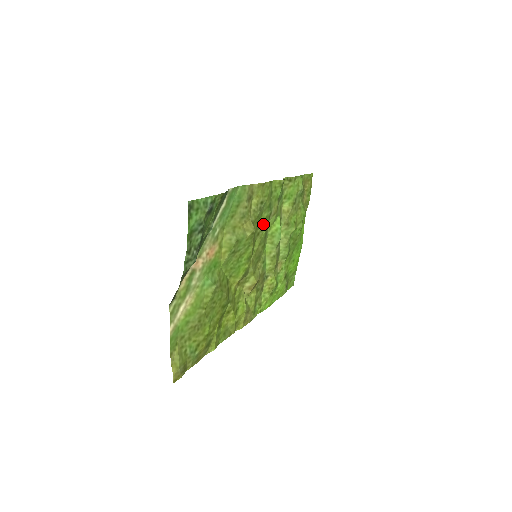
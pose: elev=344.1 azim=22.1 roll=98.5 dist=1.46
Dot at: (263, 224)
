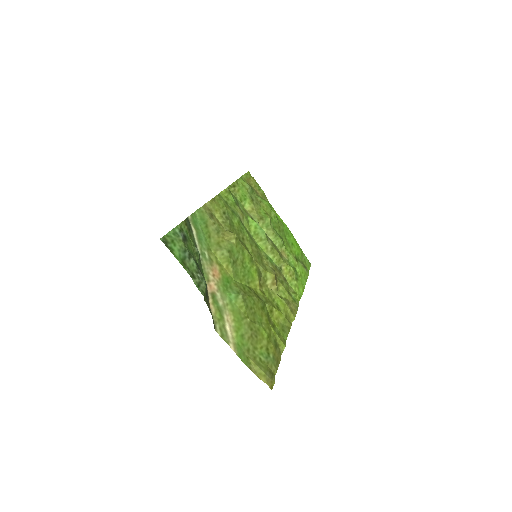
Dot at: (240, 229)
